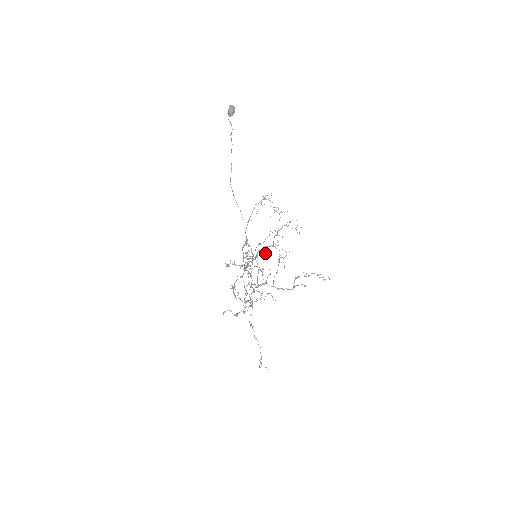
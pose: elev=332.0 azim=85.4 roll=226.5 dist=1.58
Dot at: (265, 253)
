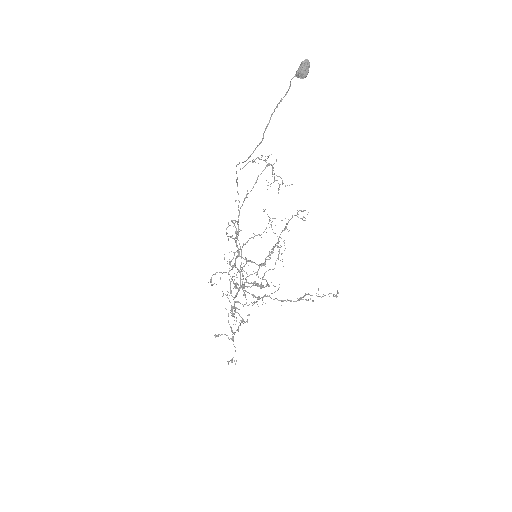
Dot at: (269, 254)
